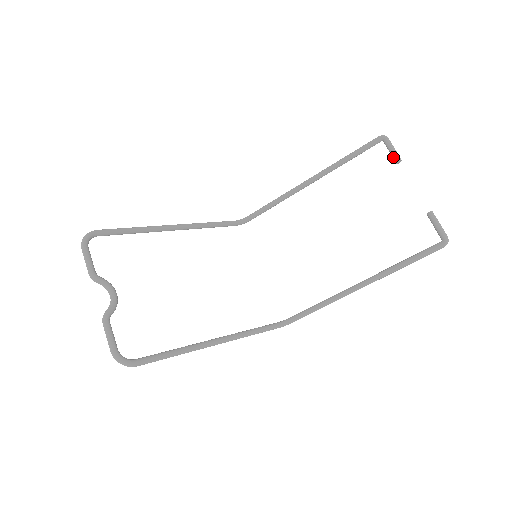
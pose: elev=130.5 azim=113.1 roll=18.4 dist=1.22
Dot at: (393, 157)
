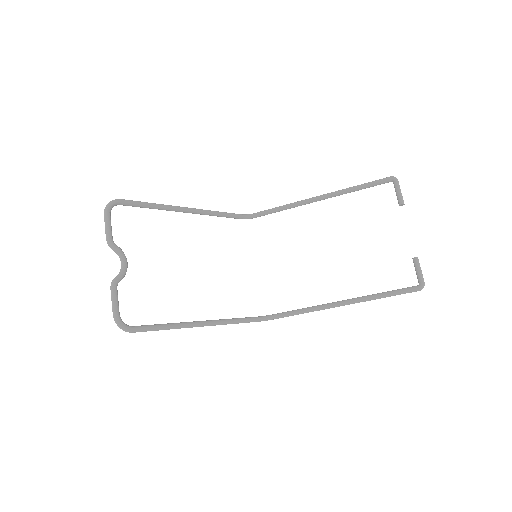
Dot at: (398, 199)
